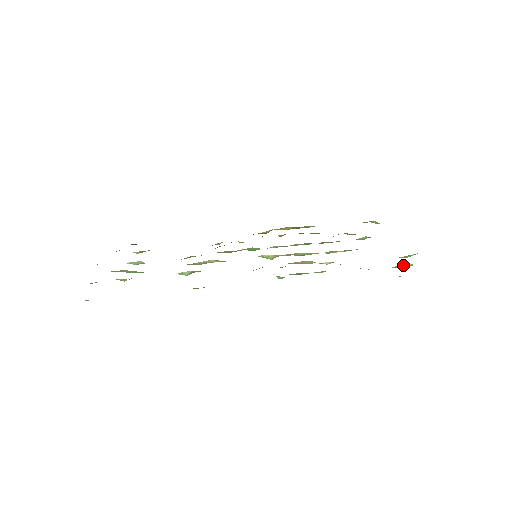
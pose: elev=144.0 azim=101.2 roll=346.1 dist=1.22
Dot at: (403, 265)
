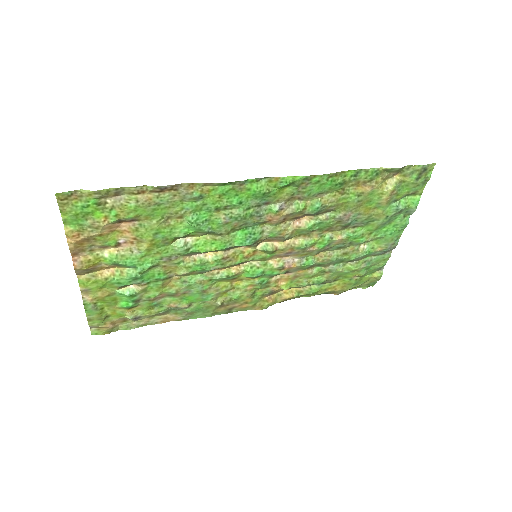
Dot at: (390, 180)
